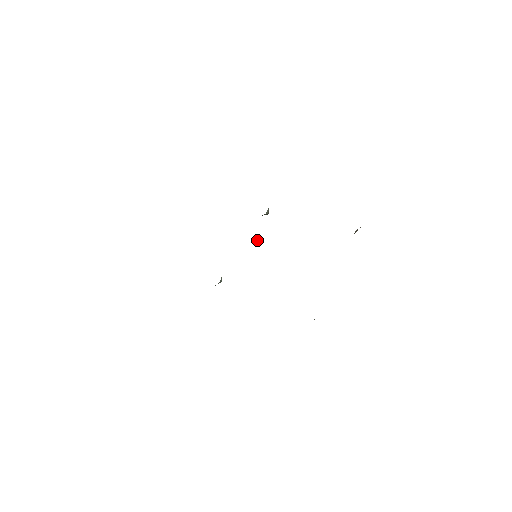
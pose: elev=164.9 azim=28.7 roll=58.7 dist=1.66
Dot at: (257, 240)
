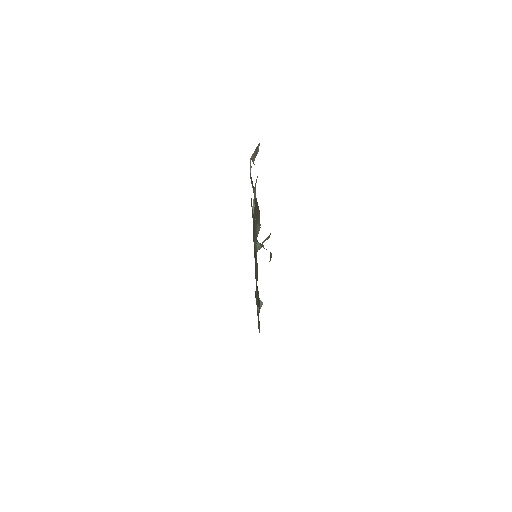
Dot at: (259, 248)
